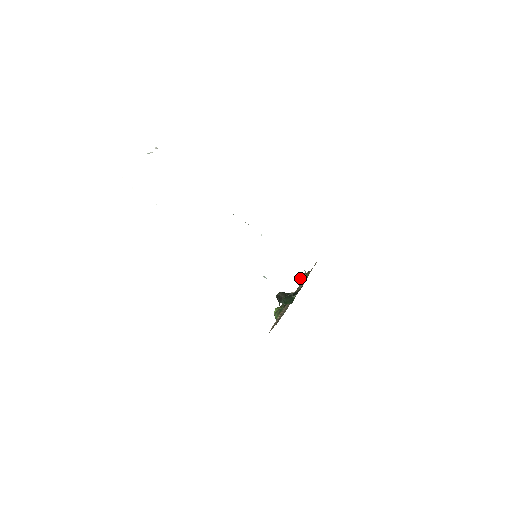
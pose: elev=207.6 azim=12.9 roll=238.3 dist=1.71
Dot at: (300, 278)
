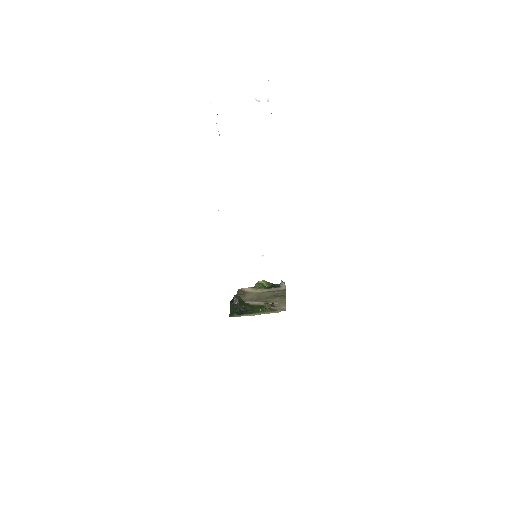
Dot at: (266, 302)
